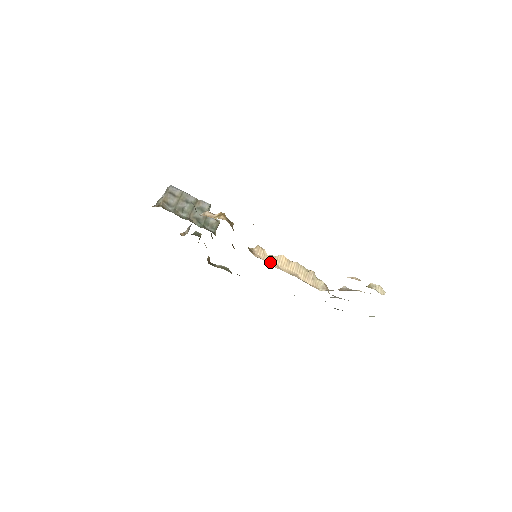
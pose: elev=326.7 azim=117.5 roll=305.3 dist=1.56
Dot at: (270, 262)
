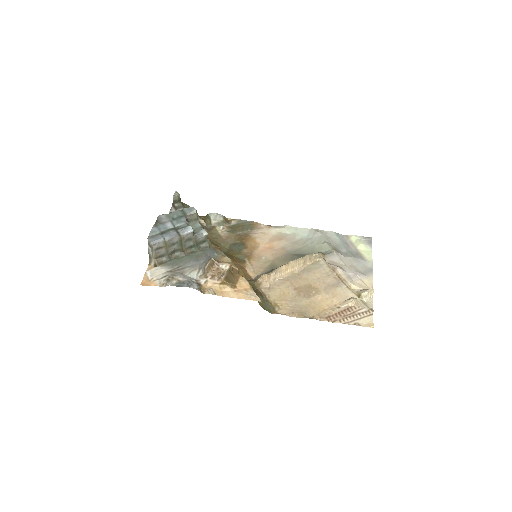
Dot at: (275, 278)
